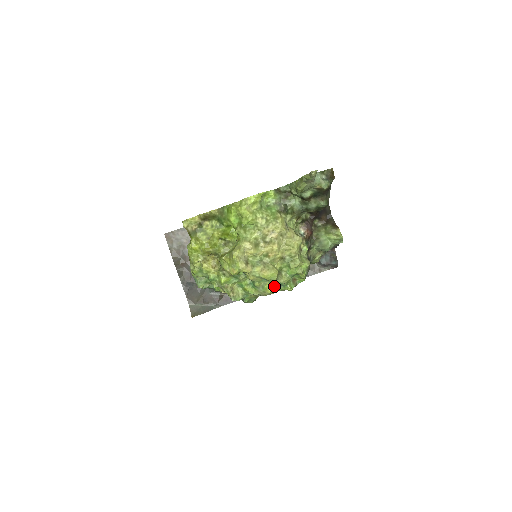
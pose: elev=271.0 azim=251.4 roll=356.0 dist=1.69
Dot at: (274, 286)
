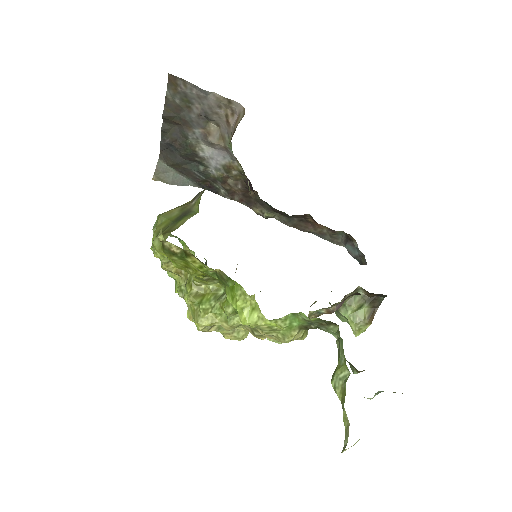
Dot at: occluded
